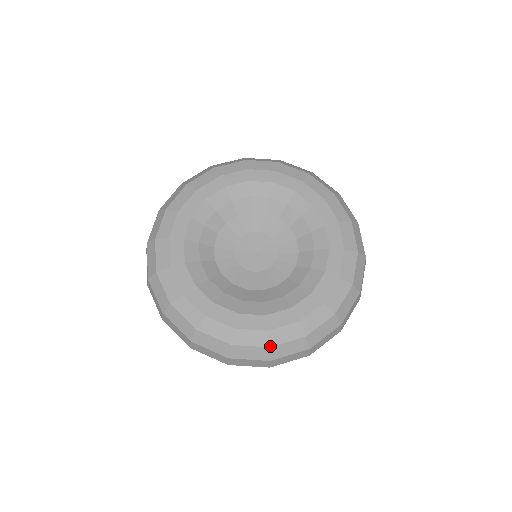
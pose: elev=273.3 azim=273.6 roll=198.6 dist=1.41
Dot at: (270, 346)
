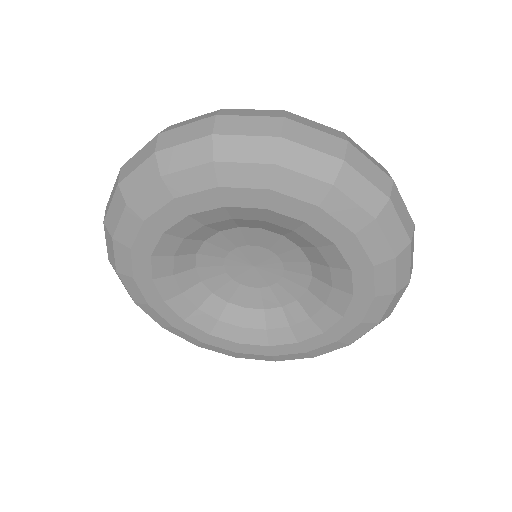
Dot at: (198, 346)
